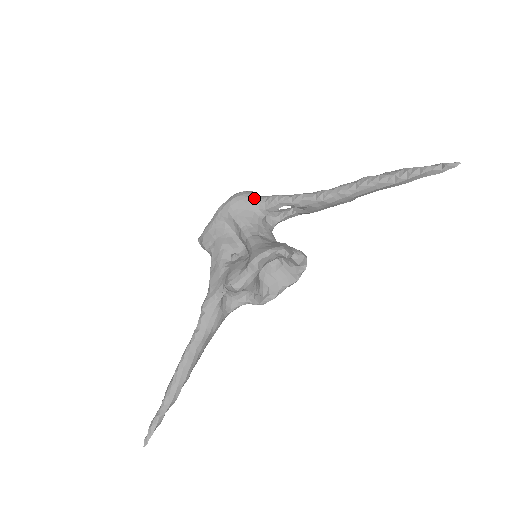
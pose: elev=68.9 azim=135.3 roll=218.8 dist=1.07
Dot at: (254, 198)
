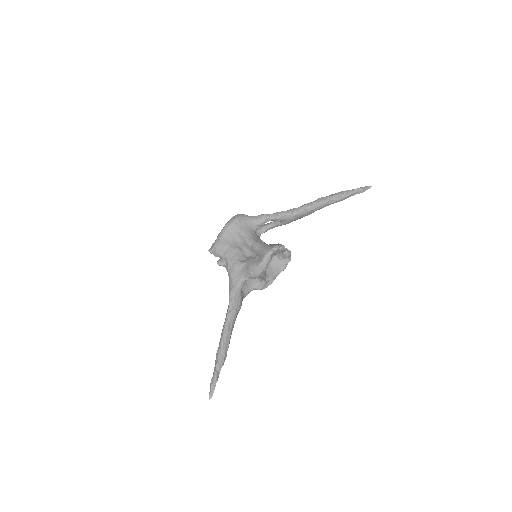
Dot at: (249, 217)
